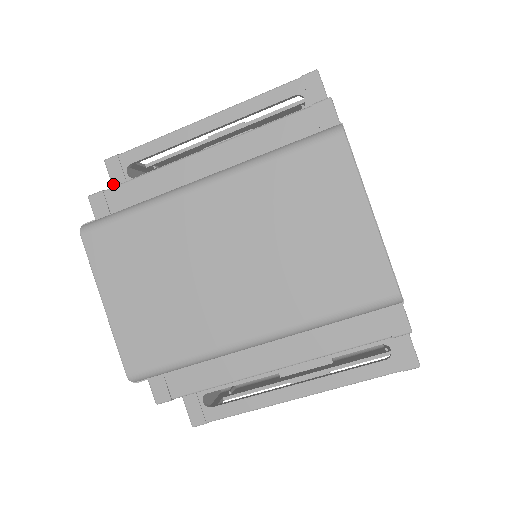
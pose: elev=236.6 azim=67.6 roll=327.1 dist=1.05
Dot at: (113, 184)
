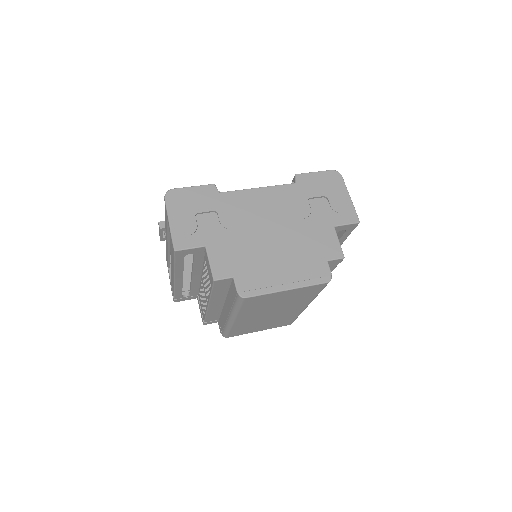
Dot at: occluded
